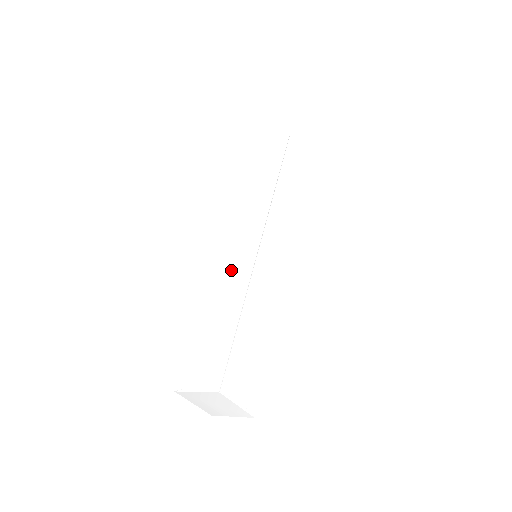
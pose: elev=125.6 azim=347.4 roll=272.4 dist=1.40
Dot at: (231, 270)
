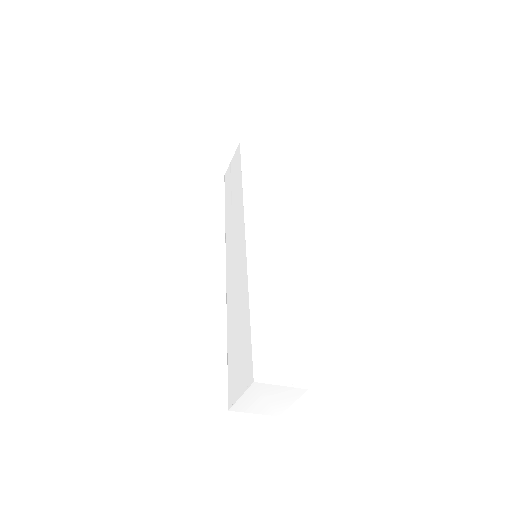
Dot at: (268, 266)
